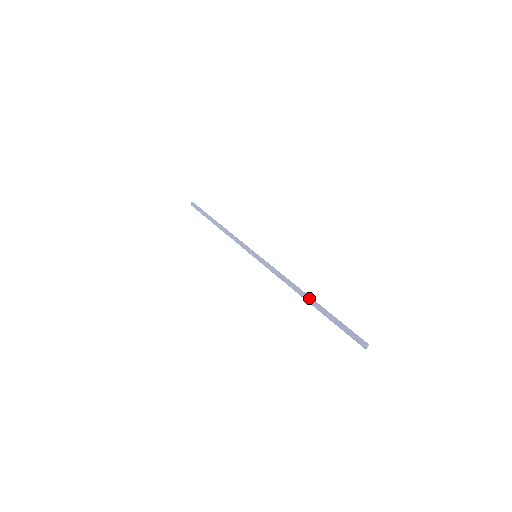
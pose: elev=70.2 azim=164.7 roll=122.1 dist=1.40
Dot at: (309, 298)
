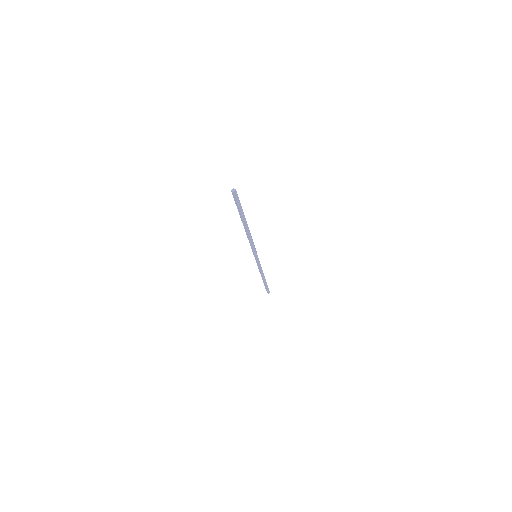
Dot at: occluded
